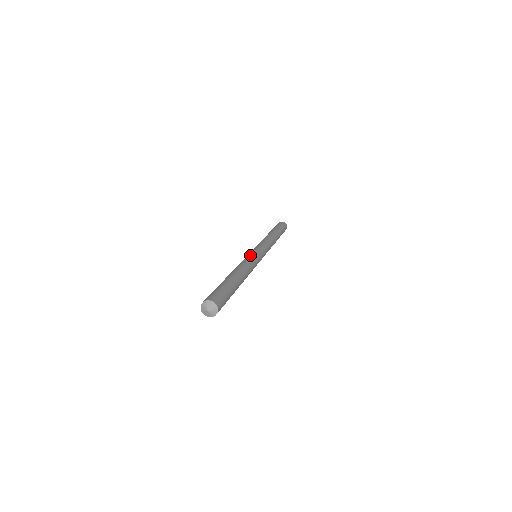
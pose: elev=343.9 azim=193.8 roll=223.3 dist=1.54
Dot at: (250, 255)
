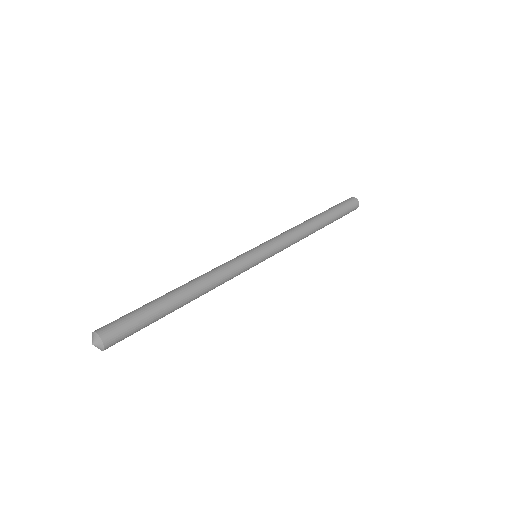
Dot at: (235, 258)
